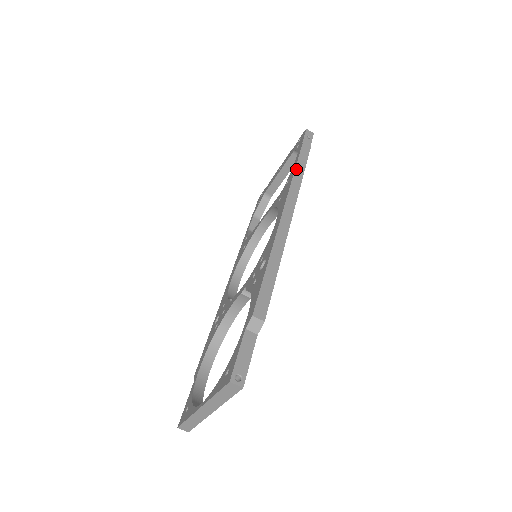
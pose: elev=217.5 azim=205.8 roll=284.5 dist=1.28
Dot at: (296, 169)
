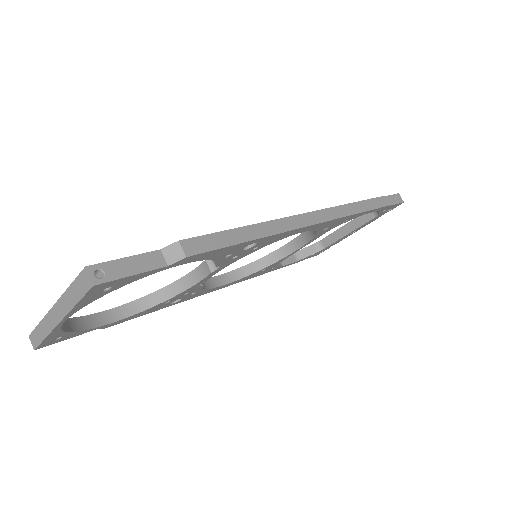
Dot at: (357, 203)
